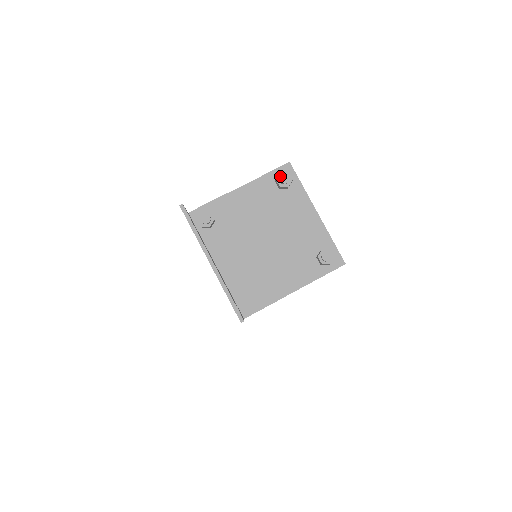
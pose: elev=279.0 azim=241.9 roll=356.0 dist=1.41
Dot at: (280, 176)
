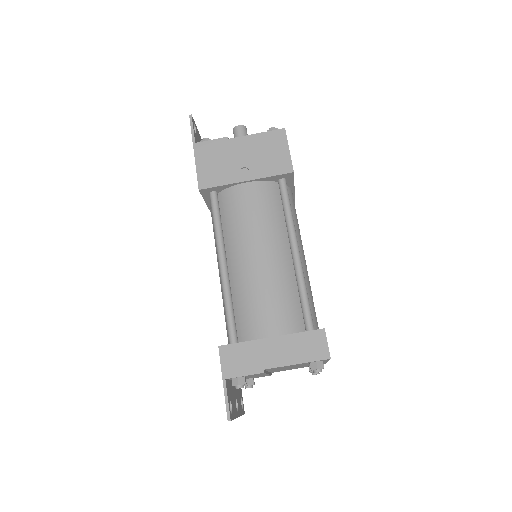
Dot at: occluded
